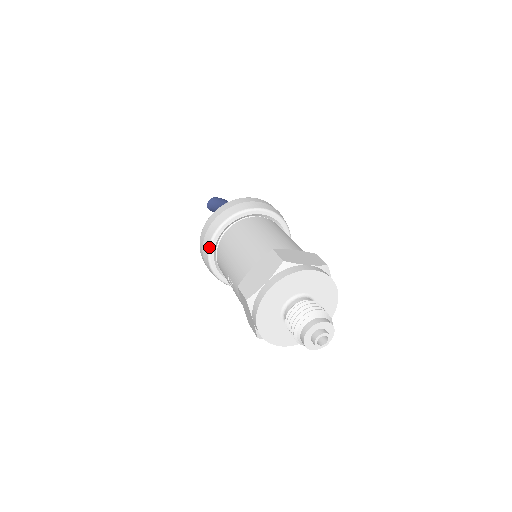
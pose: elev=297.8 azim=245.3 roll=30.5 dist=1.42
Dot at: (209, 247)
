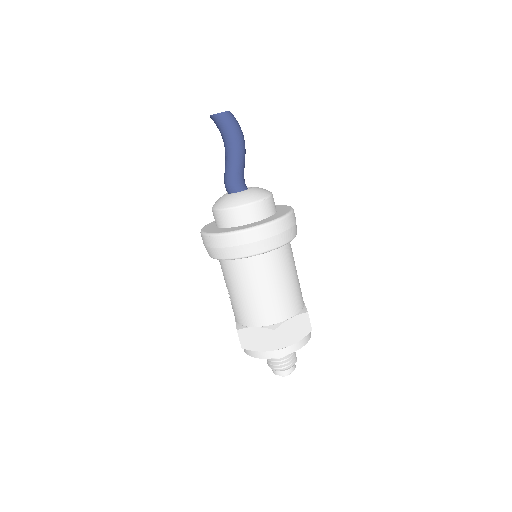
Dot at: occluded
